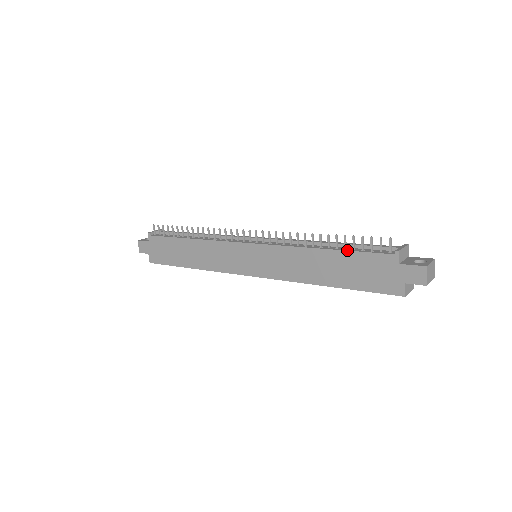
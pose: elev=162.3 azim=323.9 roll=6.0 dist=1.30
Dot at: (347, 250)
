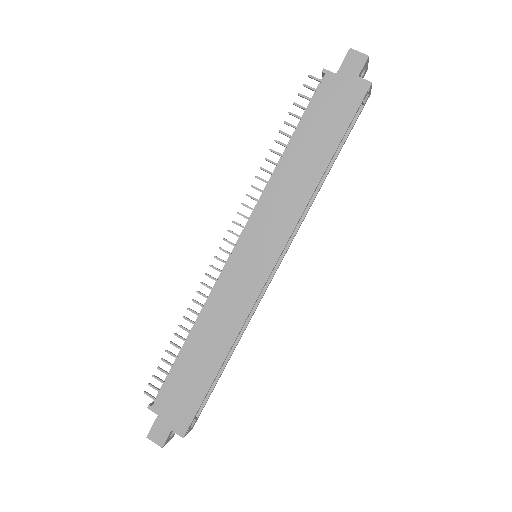
Dot at: (299, 123)
